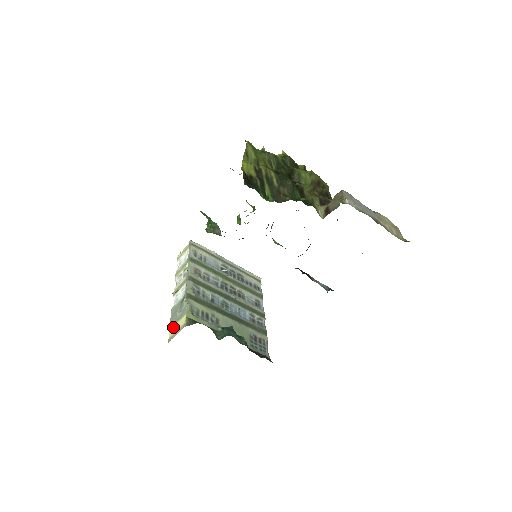
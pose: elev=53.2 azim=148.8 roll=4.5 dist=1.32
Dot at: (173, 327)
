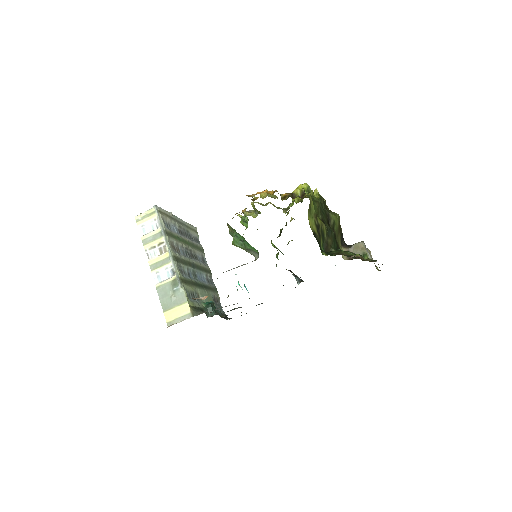
Dot at: (170, 311)
